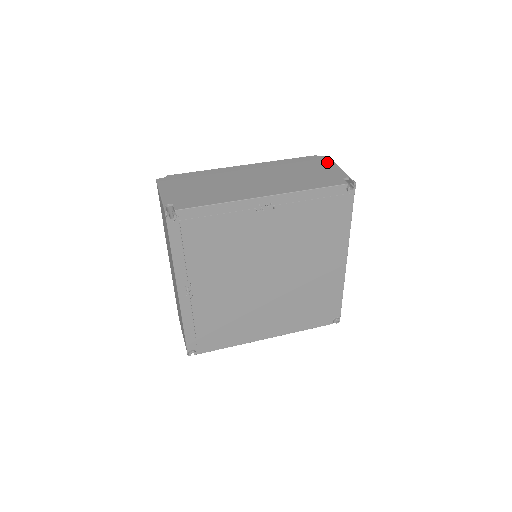
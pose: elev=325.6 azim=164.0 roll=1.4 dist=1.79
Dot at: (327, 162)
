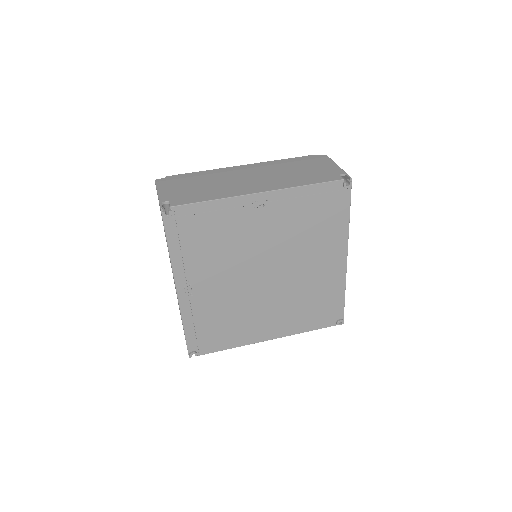
Dot at: (325, 160)
